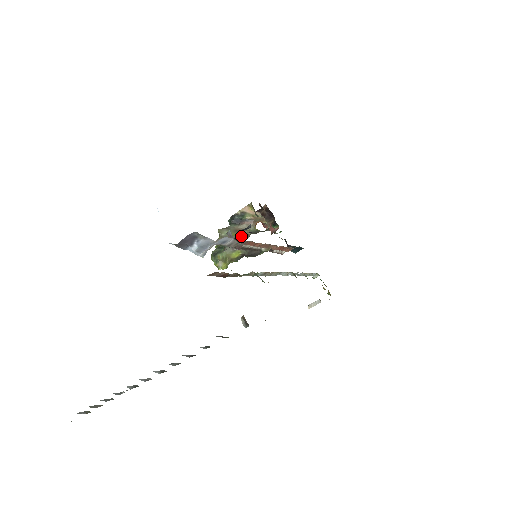
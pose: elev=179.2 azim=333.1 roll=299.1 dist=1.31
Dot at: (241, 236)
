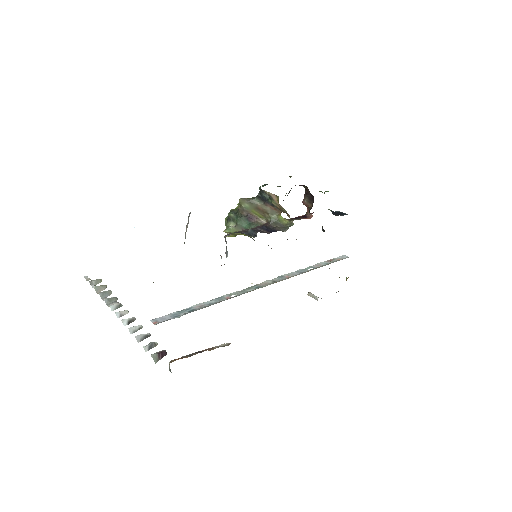
Dot at: (260, 217)
